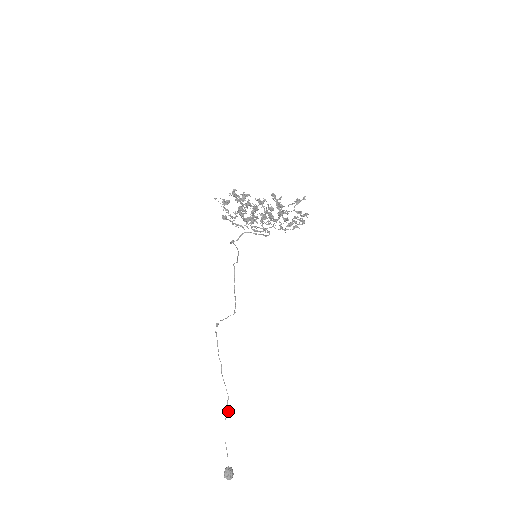
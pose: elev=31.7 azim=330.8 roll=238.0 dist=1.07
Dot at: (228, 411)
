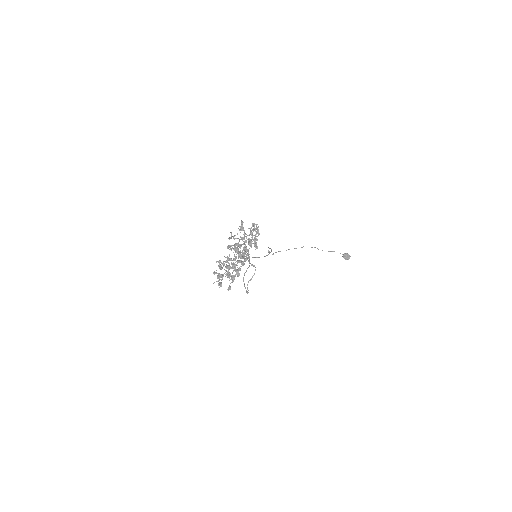
Dot at: (317, 248)
